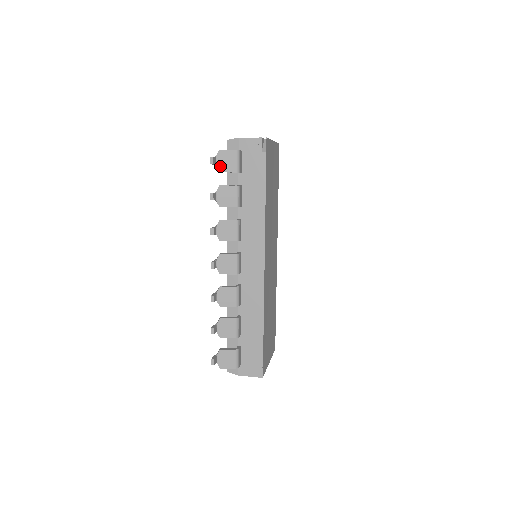
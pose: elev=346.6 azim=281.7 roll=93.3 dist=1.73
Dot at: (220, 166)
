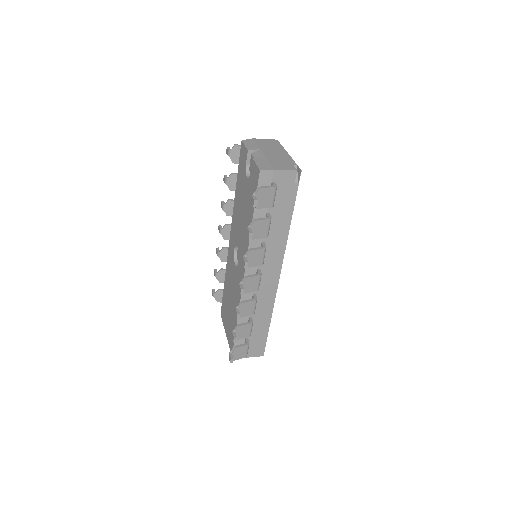
Dot at: (258, 203)
